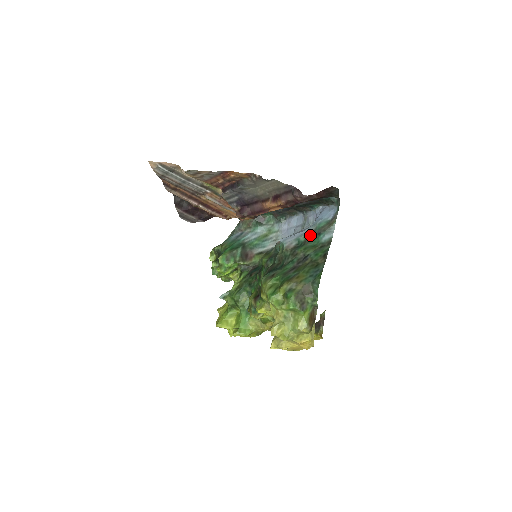
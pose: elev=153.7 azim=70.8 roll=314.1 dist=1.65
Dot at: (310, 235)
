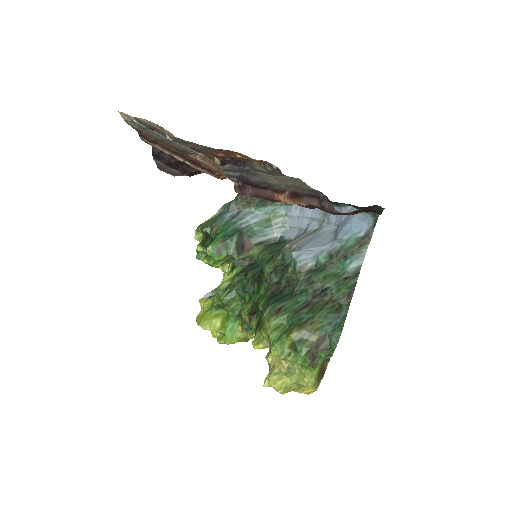
Dot at: (333, 256)
